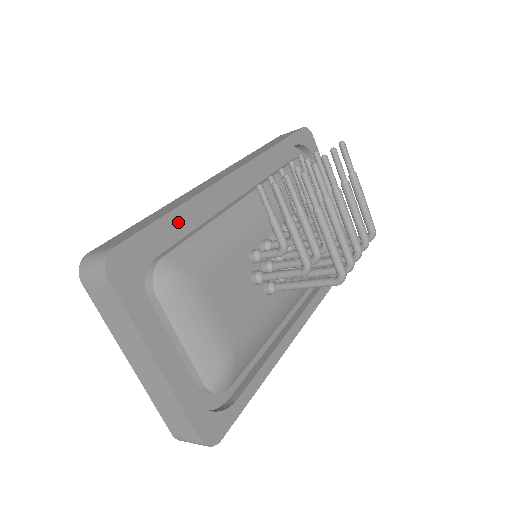
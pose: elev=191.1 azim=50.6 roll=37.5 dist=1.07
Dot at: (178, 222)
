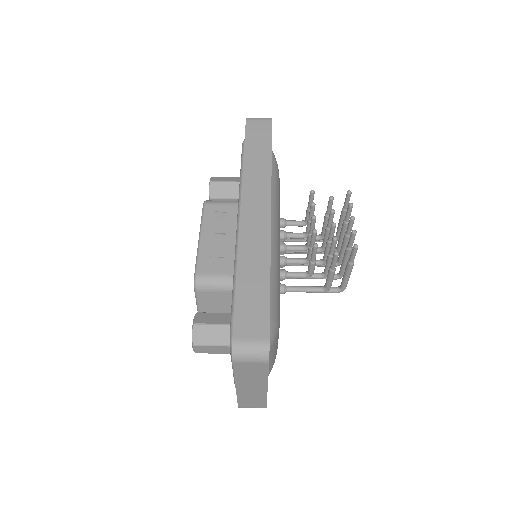
Dot at: occluded
